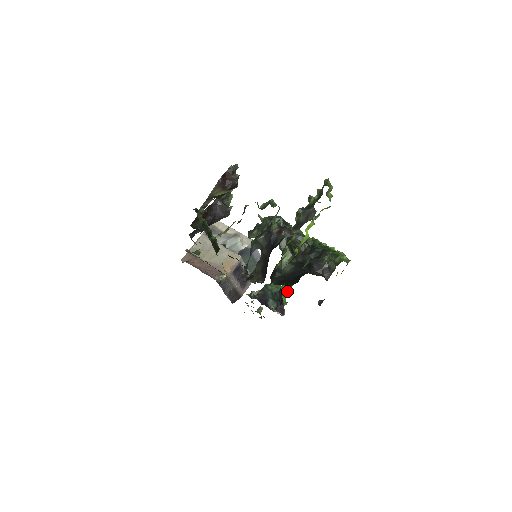
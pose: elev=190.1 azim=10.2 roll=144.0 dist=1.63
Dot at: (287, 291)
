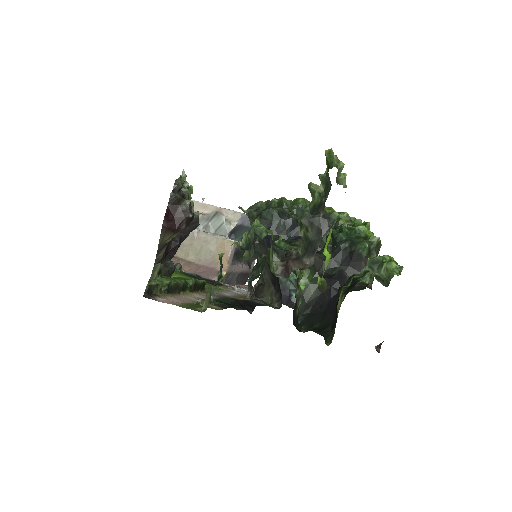
Dot at: occluded
